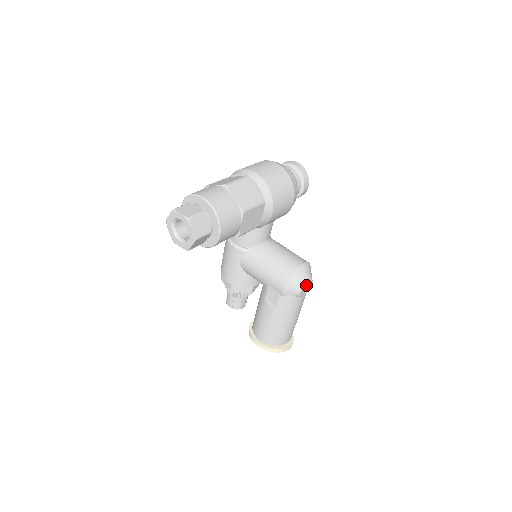
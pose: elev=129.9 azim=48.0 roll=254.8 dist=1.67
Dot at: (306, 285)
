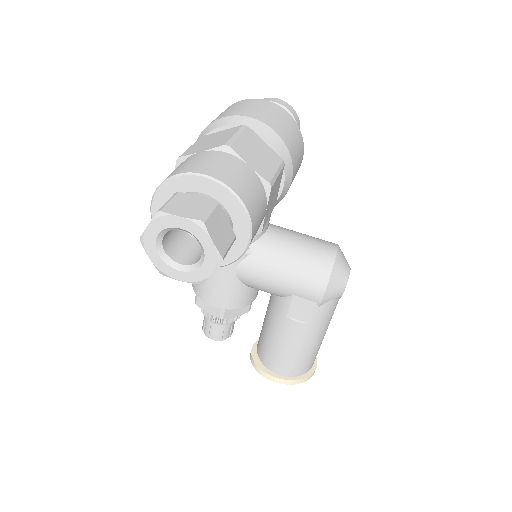
Dot at: occluded
